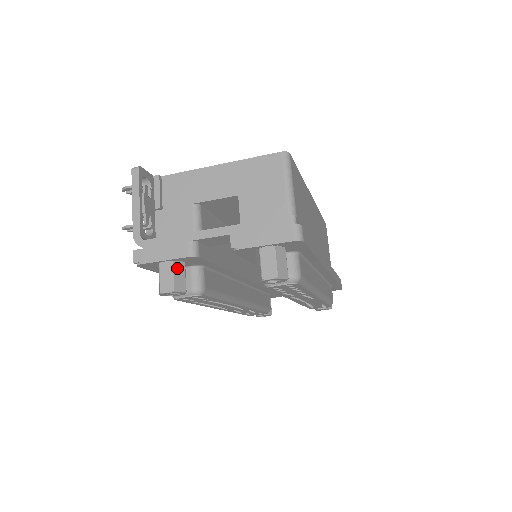
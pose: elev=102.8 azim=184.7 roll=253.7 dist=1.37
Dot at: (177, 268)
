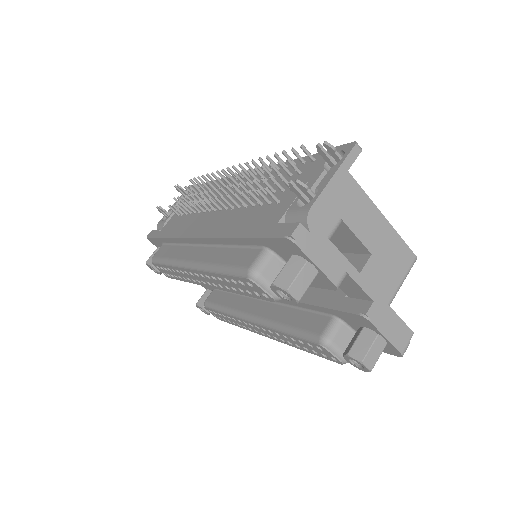
Dot at: occluded
